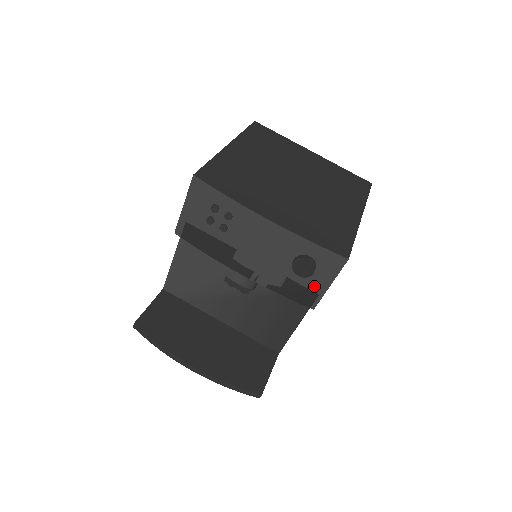
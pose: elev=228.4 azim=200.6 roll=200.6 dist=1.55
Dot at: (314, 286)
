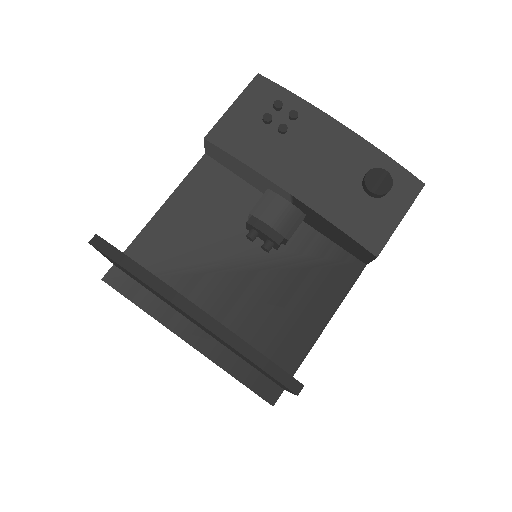
Dot at: (383, 218)
